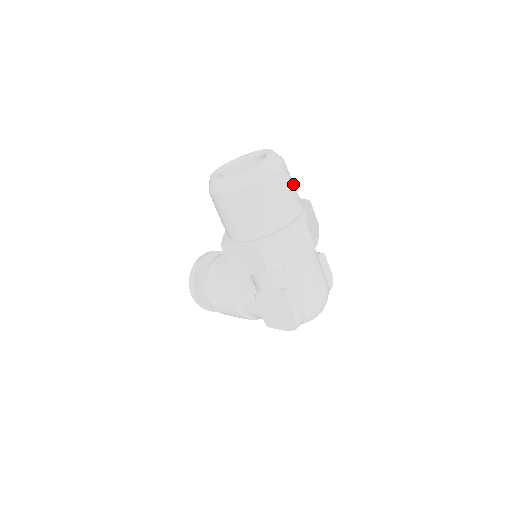
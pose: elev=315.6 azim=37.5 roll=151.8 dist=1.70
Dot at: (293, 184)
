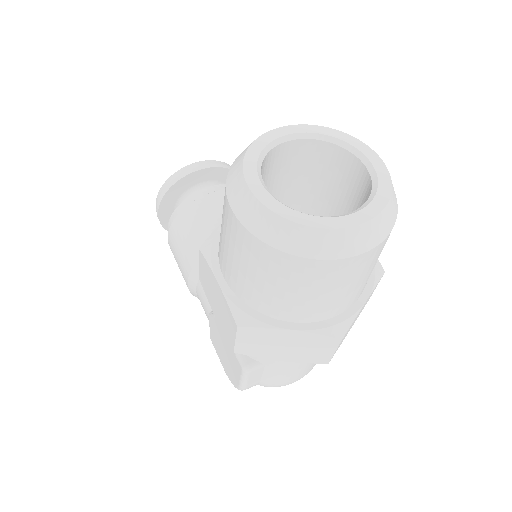
Dot at: (376, 262)
